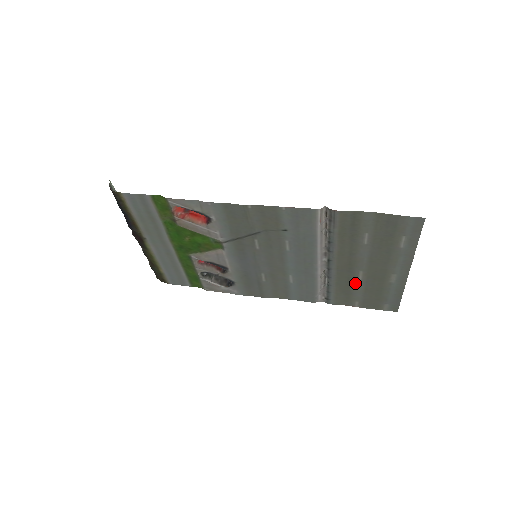
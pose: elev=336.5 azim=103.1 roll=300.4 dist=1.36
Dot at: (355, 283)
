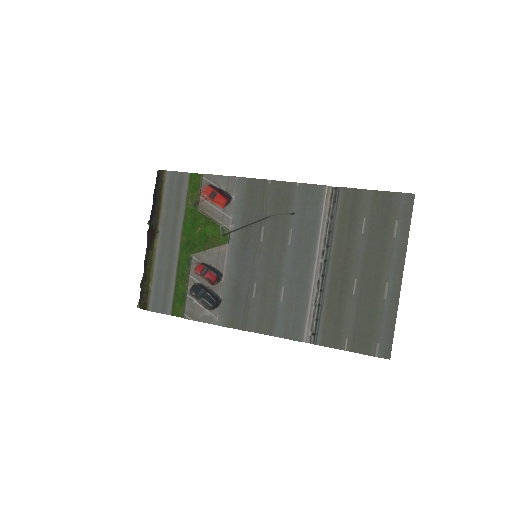
Dot at: (347, 302)
